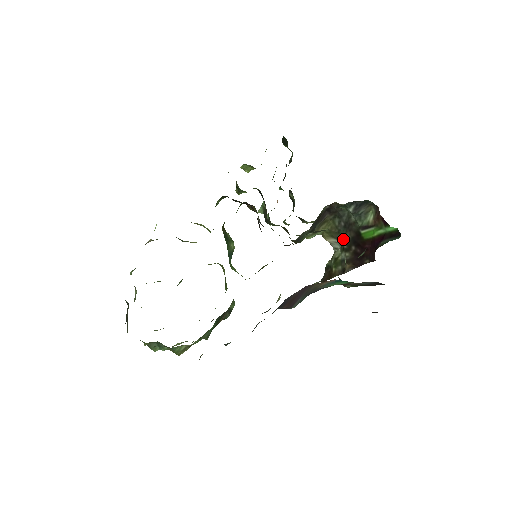
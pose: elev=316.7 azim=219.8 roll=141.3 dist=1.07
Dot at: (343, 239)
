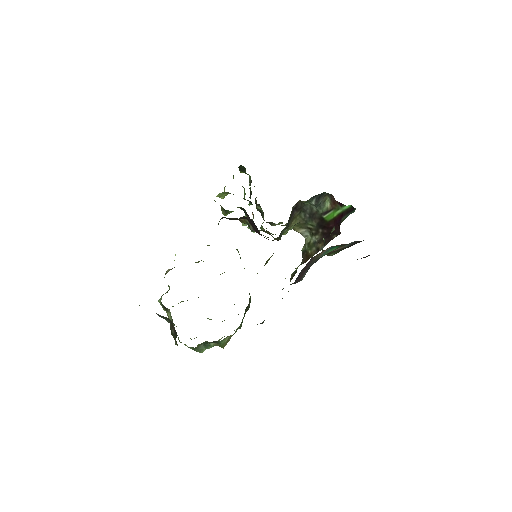
Dot at: (310, 227)
